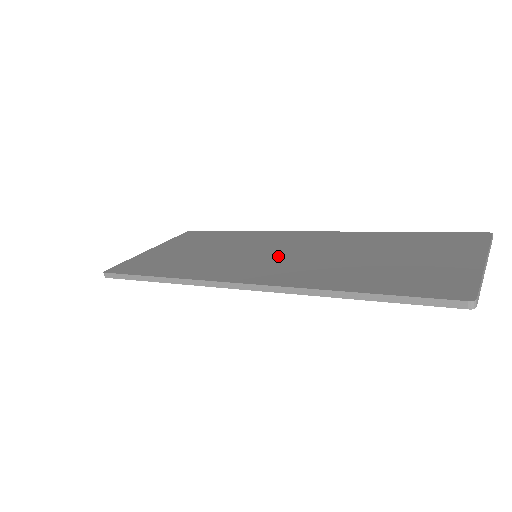
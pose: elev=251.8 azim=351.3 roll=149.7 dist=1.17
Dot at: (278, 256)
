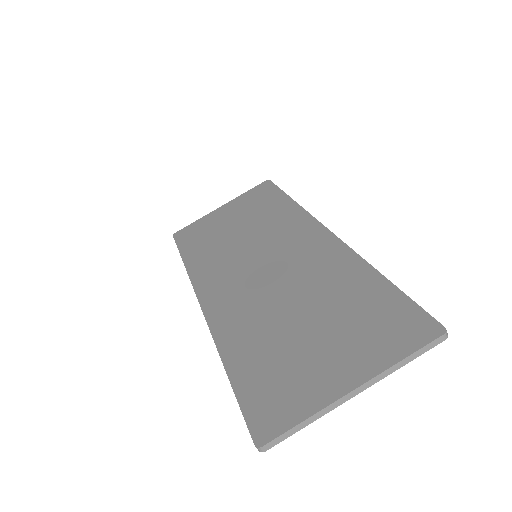
Dot at: (258, 270)
